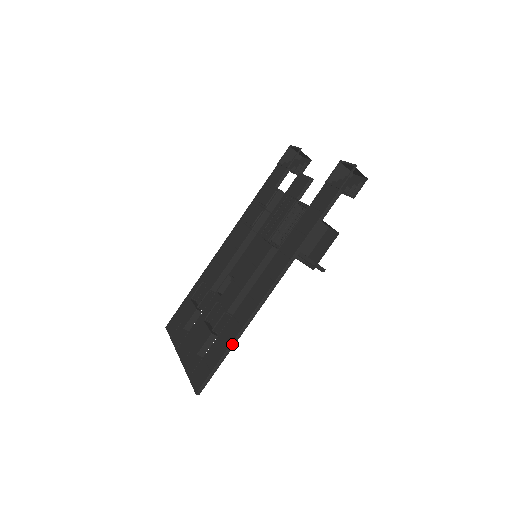
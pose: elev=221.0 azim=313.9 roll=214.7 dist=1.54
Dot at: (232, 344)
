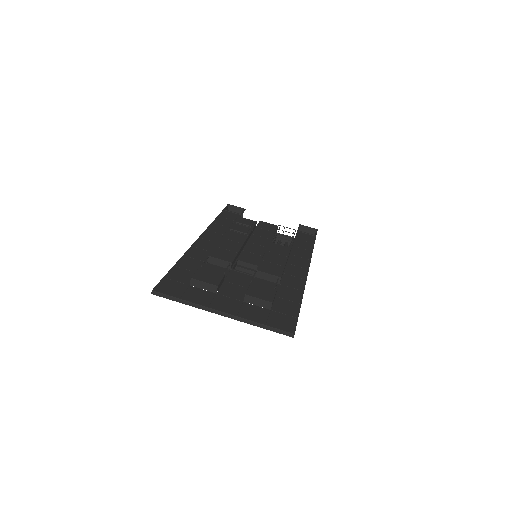
Dot at: occluded
